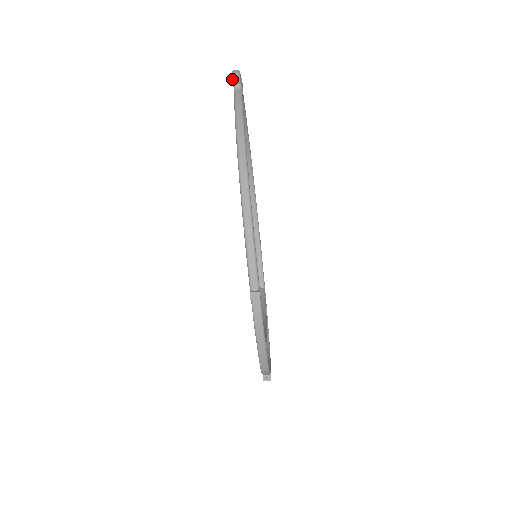
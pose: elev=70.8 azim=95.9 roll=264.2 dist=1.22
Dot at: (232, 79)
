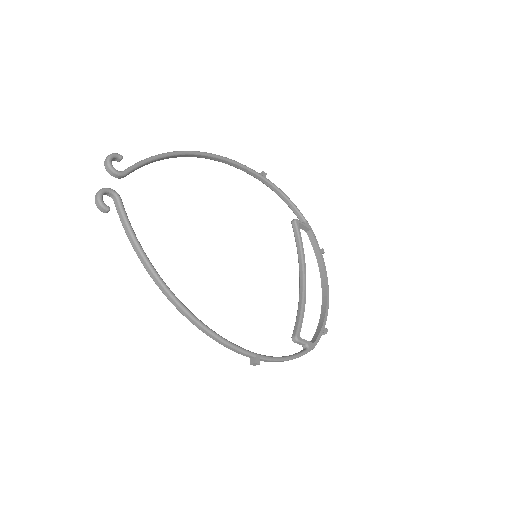
Dot at: occluded
